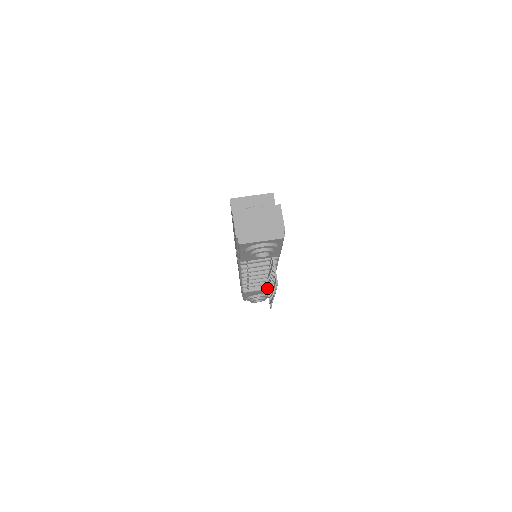
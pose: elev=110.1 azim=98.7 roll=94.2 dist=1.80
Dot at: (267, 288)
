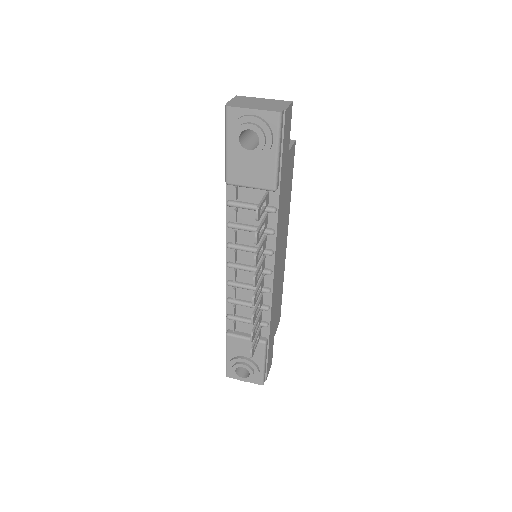
Dot at: occluded
